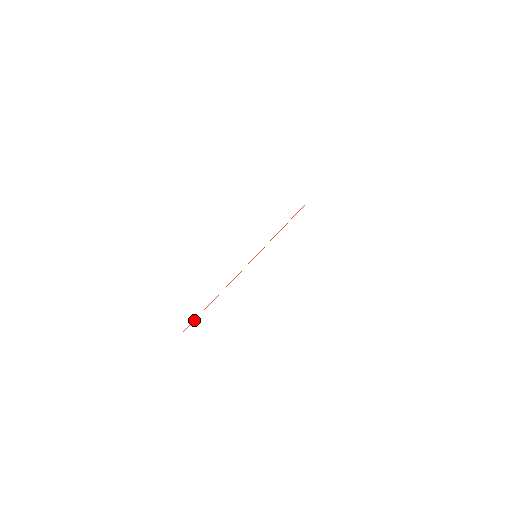
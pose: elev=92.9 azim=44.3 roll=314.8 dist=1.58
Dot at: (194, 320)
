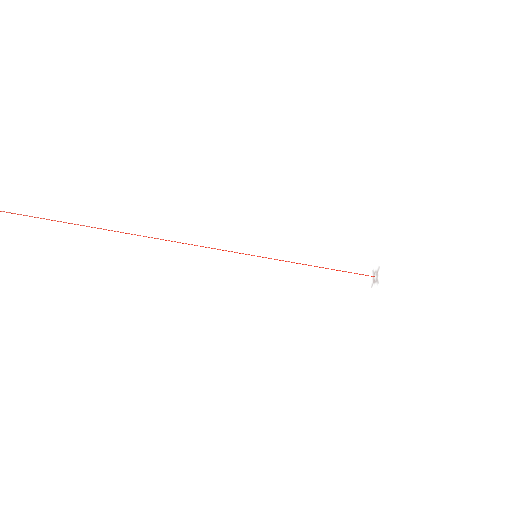
Dot at: occluded
